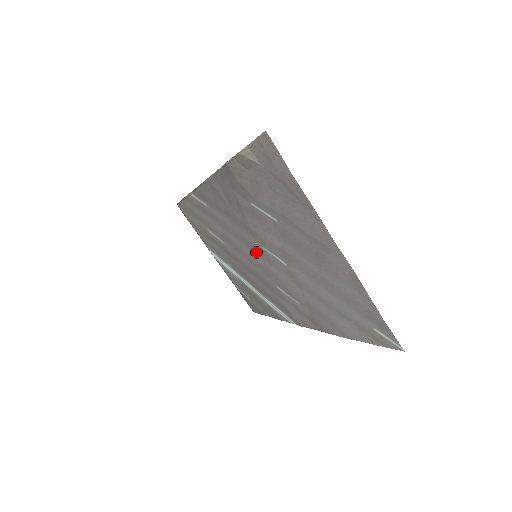
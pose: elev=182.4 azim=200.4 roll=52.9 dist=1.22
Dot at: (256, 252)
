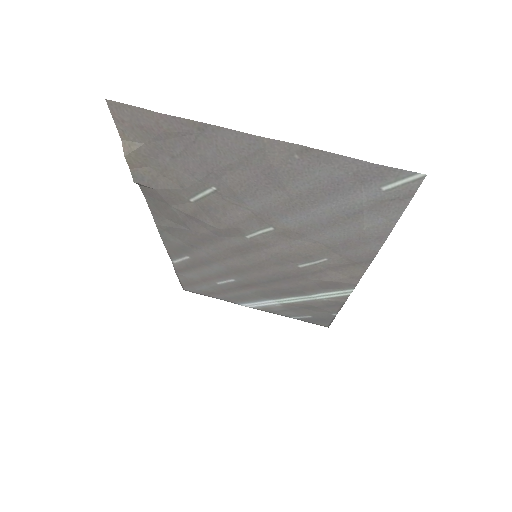
Dot at: (251, 251)
